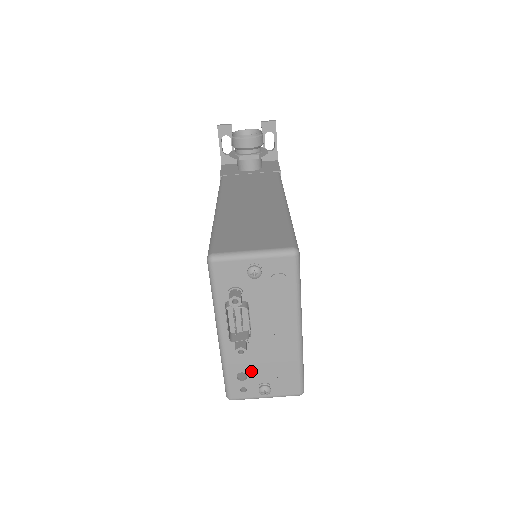
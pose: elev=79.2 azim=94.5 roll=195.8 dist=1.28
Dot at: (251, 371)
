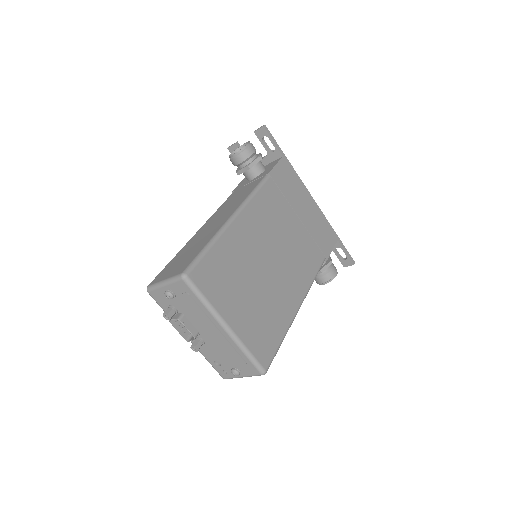
Dot at: (220, 359)
